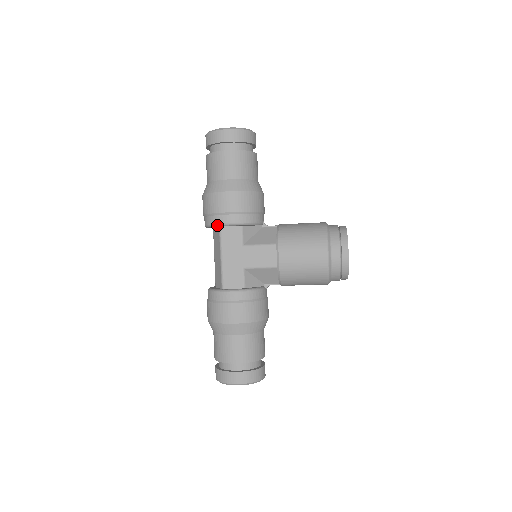
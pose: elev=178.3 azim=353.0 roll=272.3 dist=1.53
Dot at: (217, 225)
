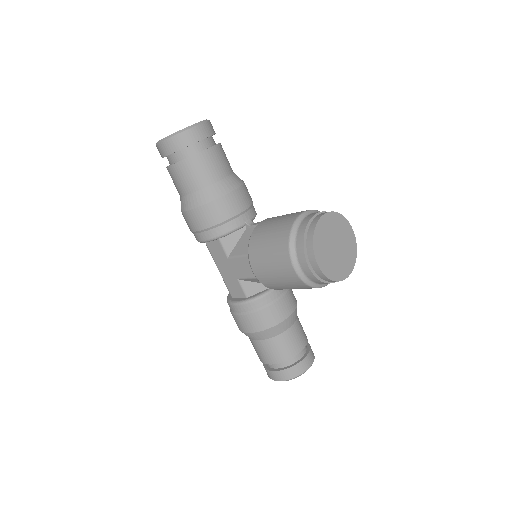
Dot at: occluded
